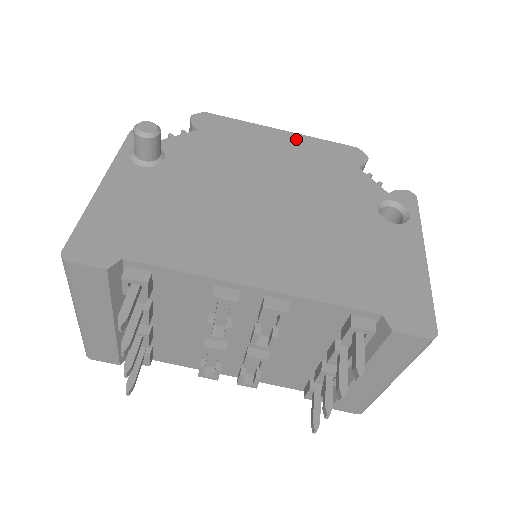
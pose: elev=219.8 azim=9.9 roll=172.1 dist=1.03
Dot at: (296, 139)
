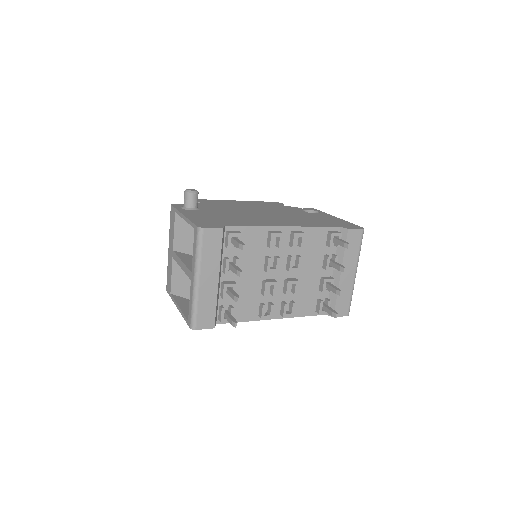
Dot at: (246, 202)
